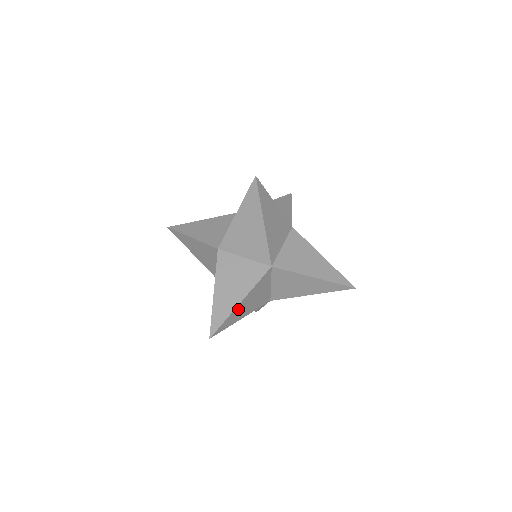
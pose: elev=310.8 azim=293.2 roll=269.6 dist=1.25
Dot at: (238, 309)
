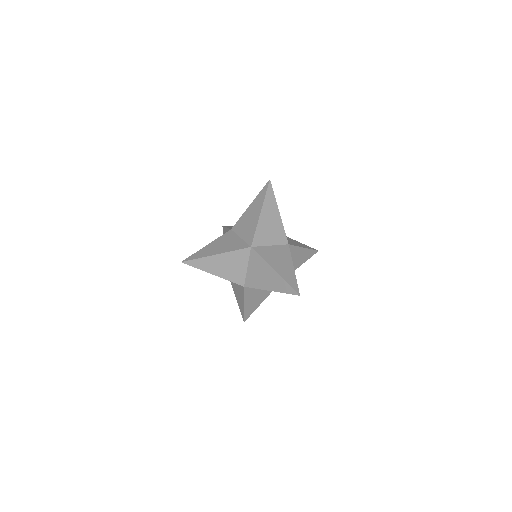
Dot at: (212, 260)
